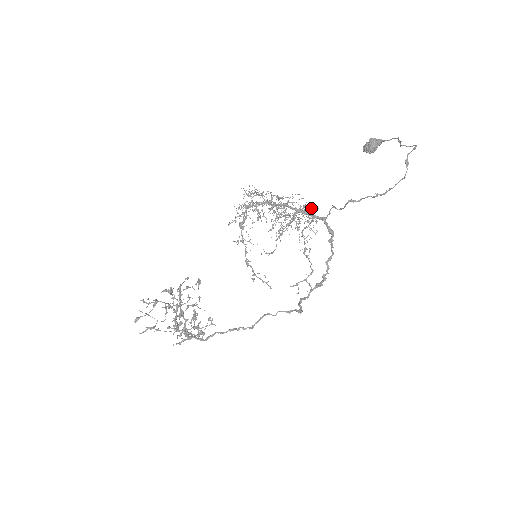
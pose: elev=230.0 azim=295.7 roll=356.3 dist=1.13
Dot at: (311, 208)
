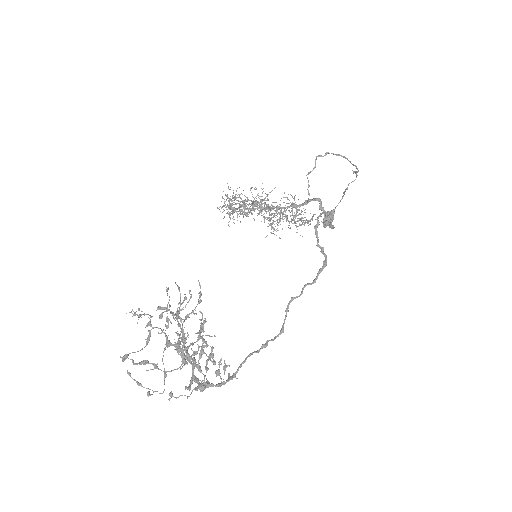
Dot at: occluded
